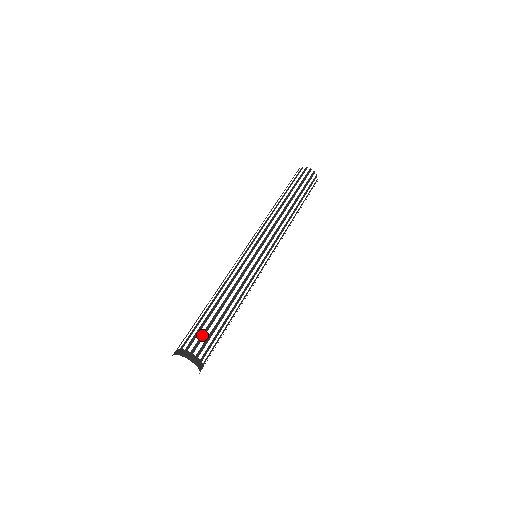
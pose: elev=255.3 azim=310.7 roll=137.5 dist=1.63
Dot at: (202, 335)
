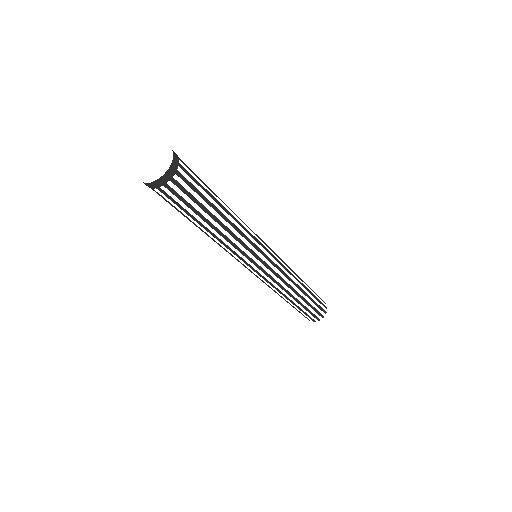
Dot at: (195, 174)
